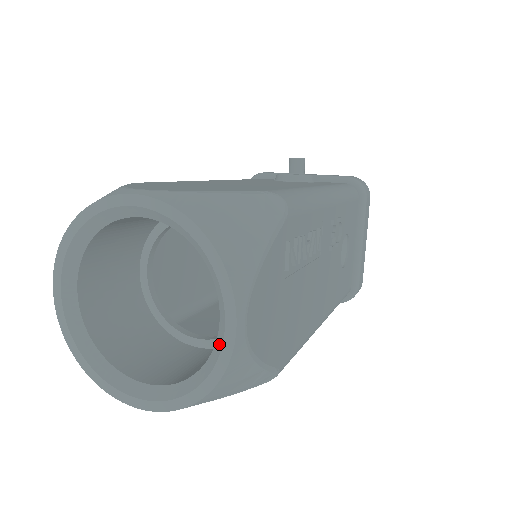
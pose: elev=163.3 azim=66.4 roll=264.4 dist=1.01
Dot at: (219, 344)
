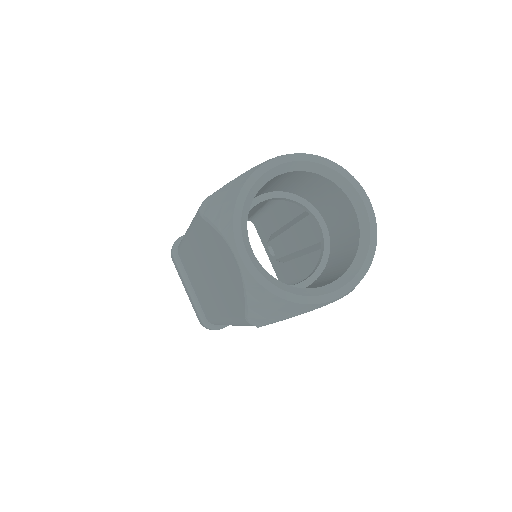
Dot at: (364, 220)
